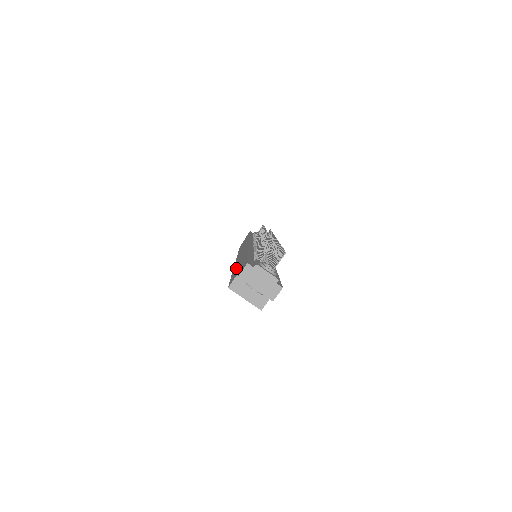
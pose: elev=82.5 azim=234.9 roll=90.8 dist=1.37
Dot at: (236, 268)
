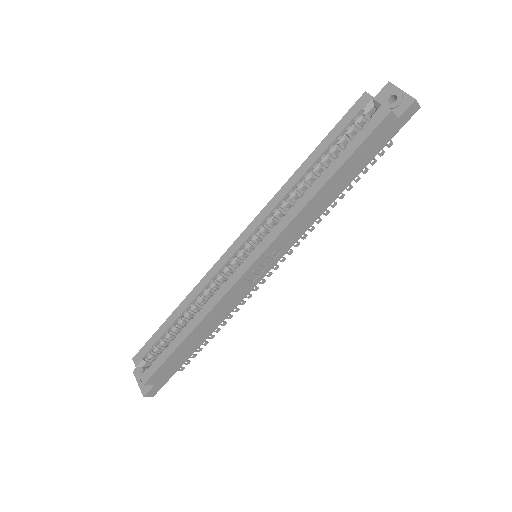
Dot at: occluded
